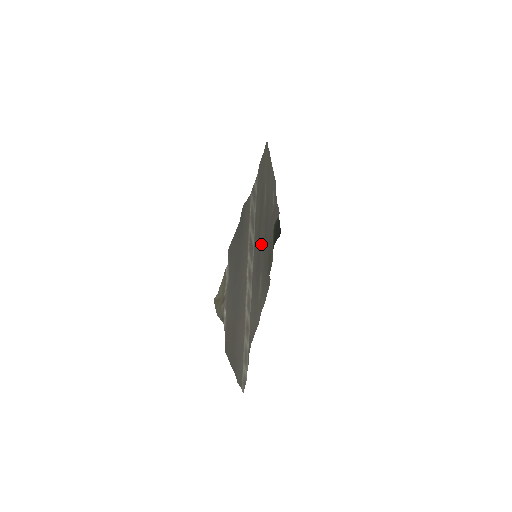
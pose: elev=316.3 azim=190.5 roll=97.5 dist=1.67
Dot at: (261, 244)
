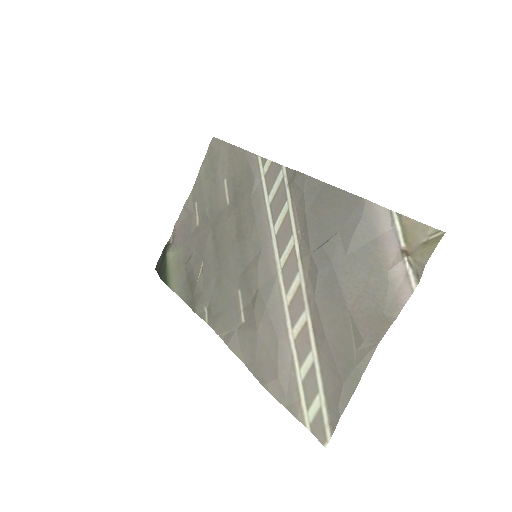
Dot at: (230, 251)
